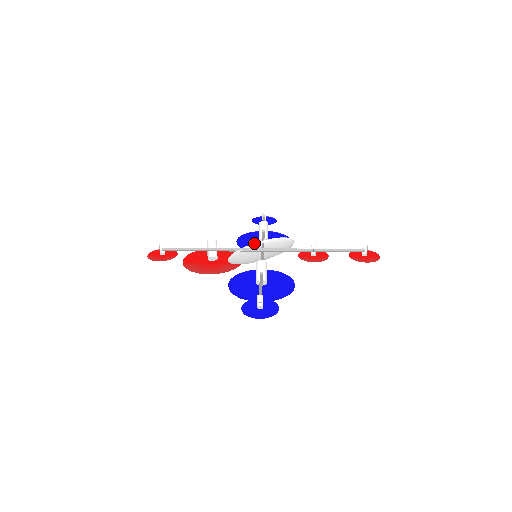
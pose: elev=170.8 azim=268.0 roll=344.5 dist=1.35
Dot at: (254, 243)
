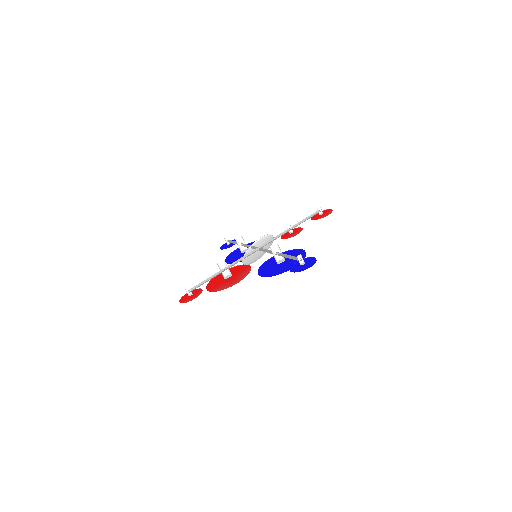
Dot at: (246, 251)
